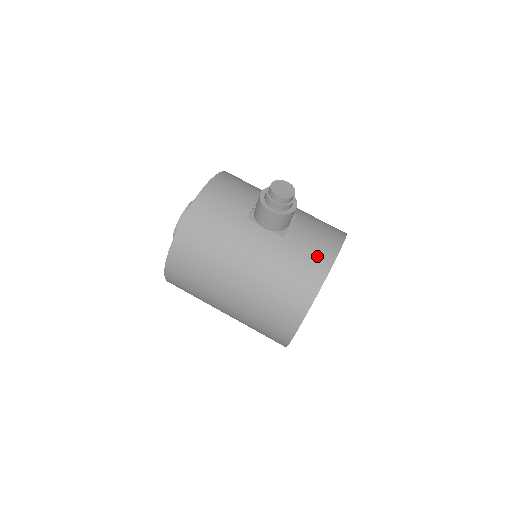
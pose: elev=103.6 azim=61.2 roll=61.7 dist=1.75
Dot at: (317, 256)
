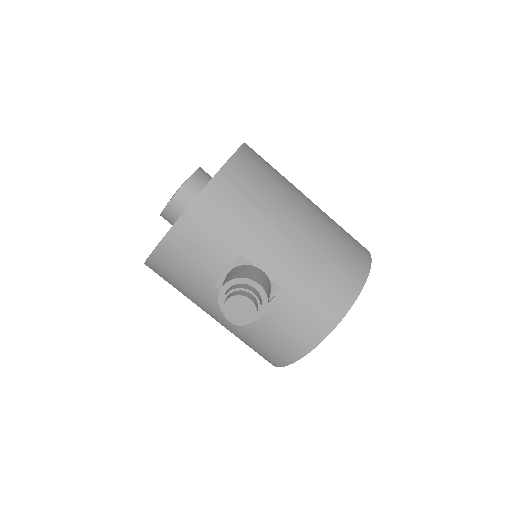
Dot at: (287, 345)
